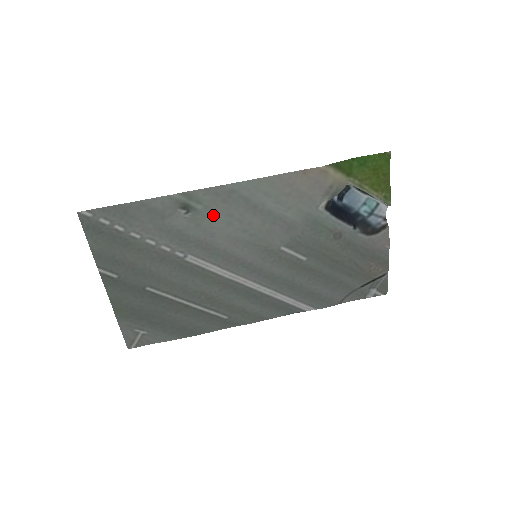
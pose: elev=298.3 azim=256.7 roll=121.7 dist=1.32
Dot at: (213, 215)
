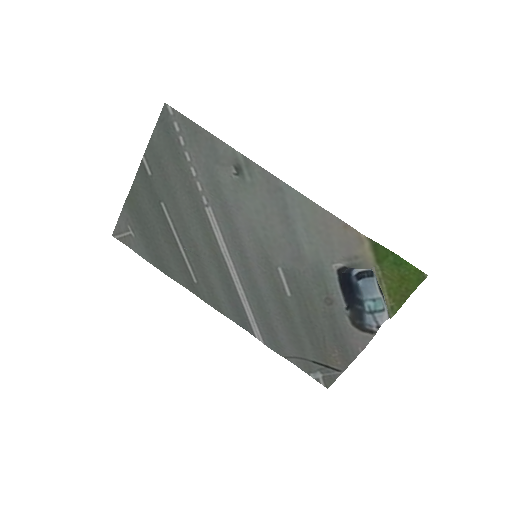
Dot at: (252, 194)
